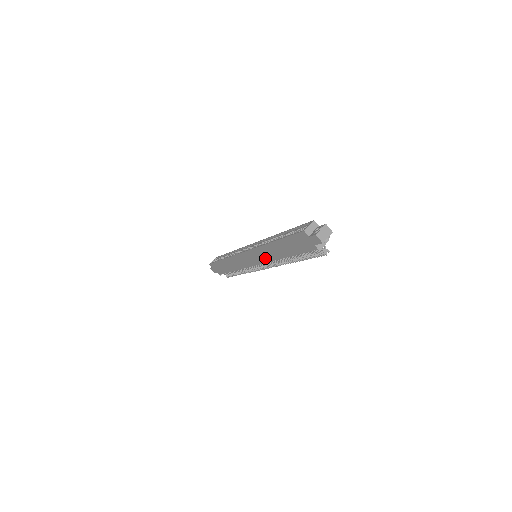
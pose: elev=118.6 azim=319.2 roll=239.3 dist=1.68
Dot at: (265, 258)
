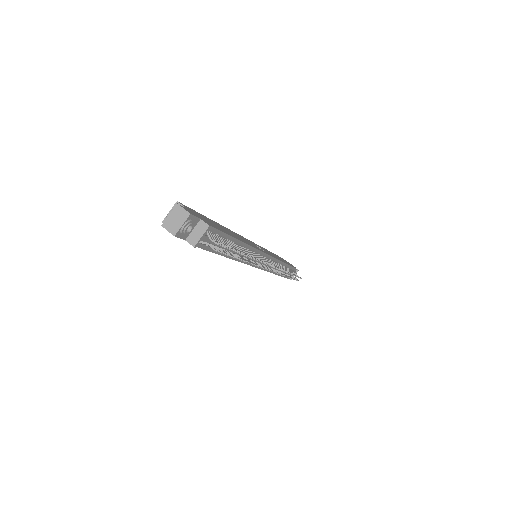
Dot at: occluded
